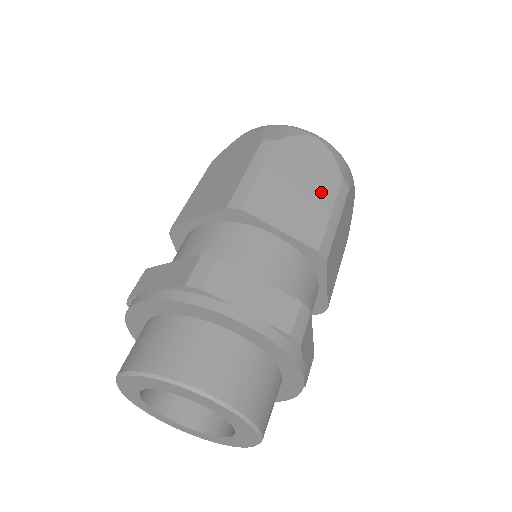
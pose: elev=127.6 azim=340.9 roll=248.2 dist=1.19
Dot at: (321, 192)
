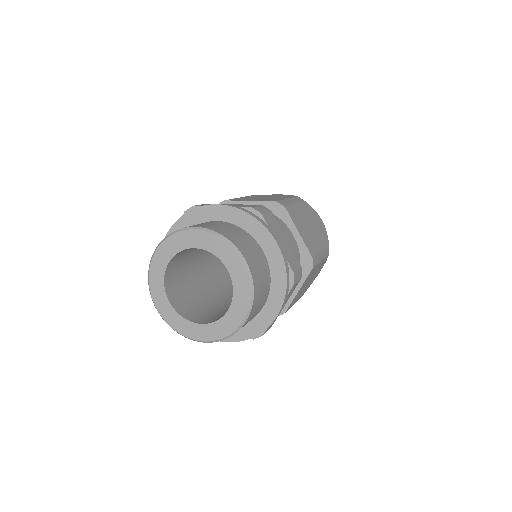
Dot at: occluded
